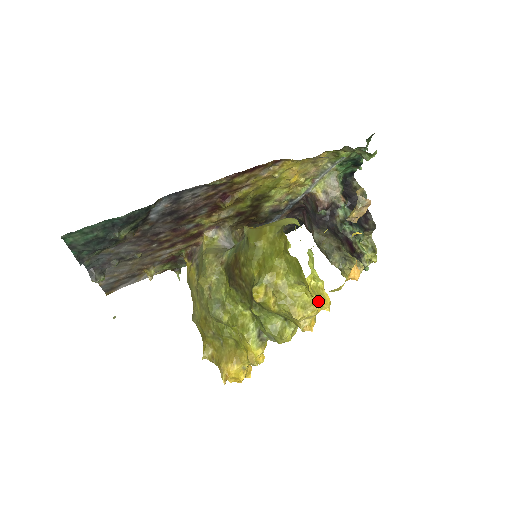
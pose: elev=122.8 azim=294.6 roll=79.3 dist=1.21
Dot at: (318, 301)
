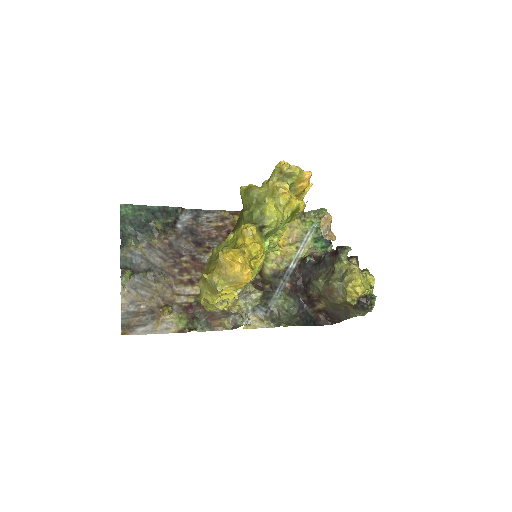
Dot at: occluded
